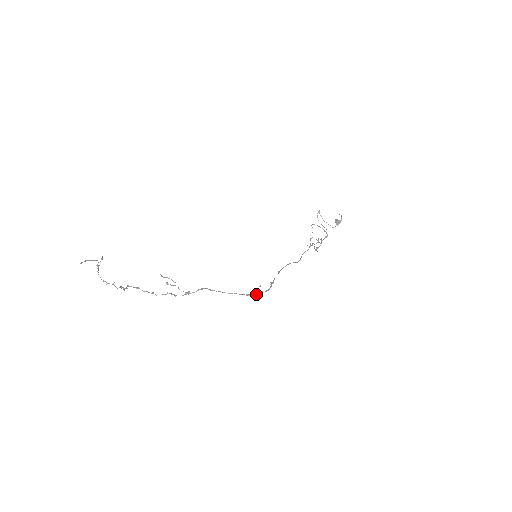
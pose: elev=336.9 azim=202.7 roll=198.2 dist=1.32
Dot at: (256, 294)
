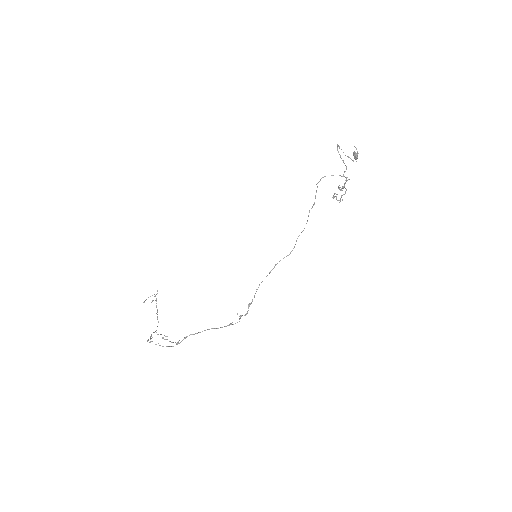
Dot at: (239, 319)
